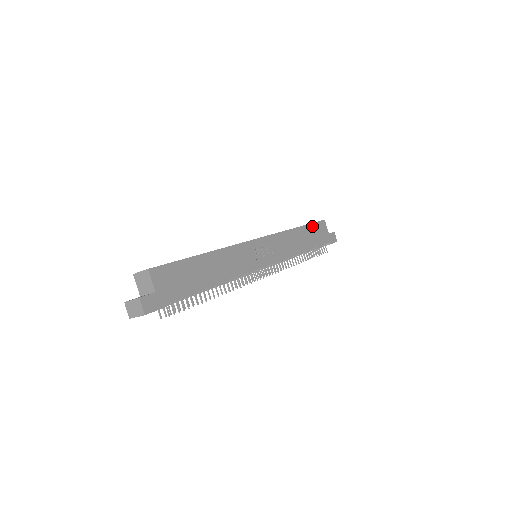
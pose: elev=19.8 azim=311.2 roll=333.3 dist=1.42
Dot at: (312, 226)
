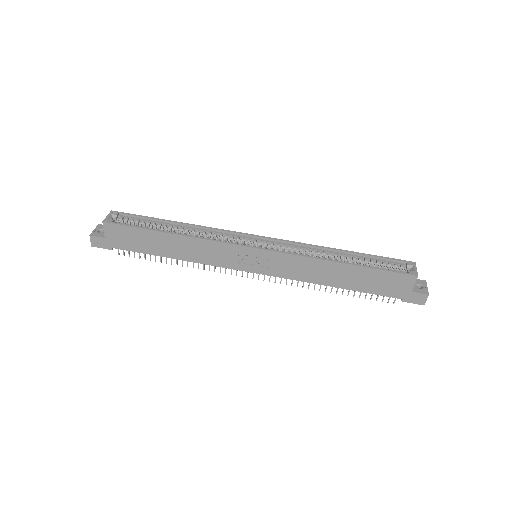
Dot at: (378, 272)
